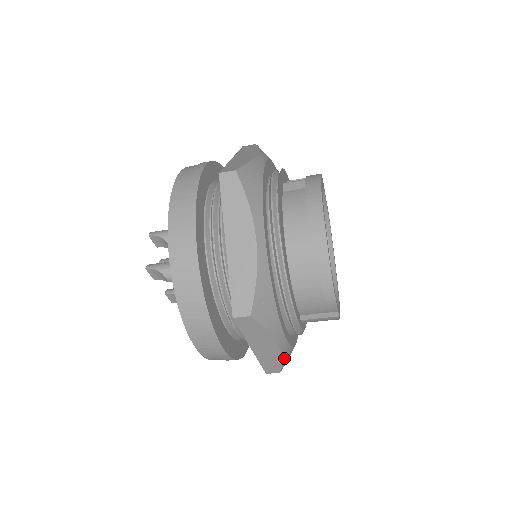
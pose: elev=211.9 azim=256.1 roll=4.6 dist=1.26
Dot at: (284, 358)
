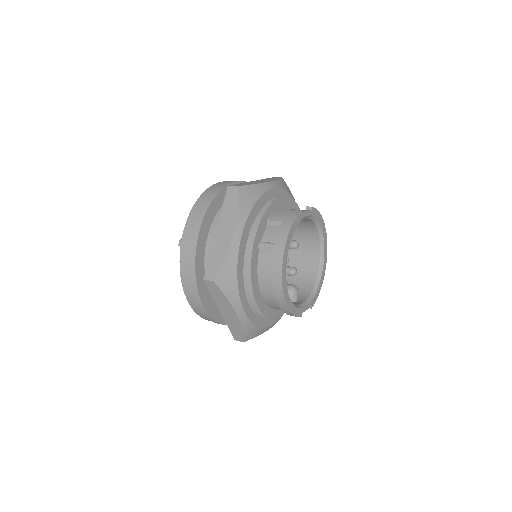
Dot at: occluded
